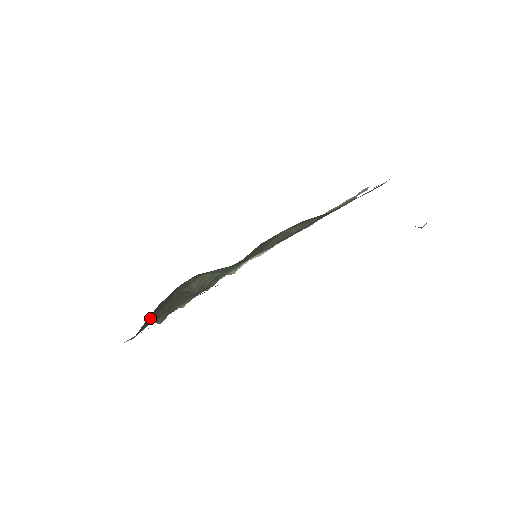
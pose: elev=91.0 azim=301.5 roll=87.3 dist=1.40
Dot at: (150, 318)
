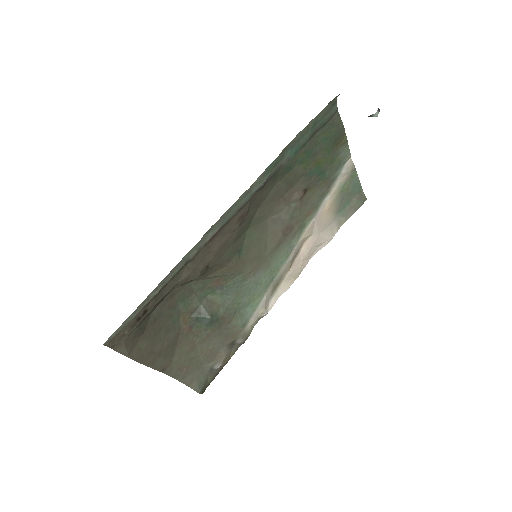
Dot at: (151, 340)
